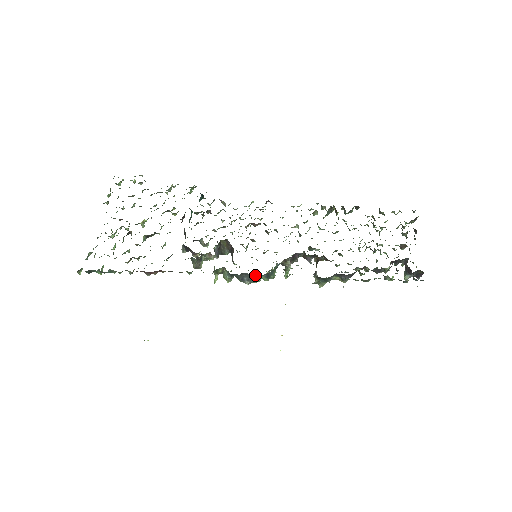
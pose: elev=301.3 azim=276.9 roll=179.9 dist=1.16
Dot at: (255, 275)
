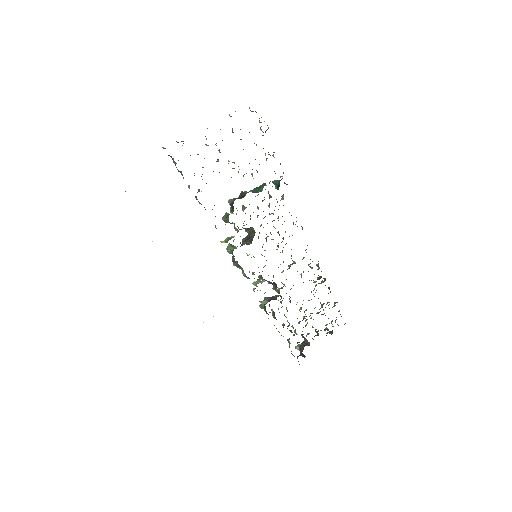
Dot at: (242, 268)
